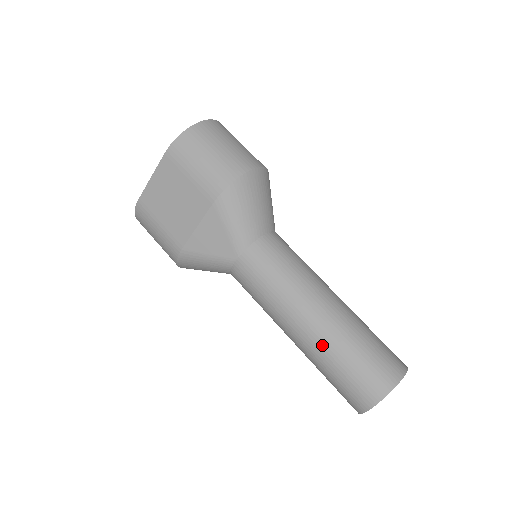
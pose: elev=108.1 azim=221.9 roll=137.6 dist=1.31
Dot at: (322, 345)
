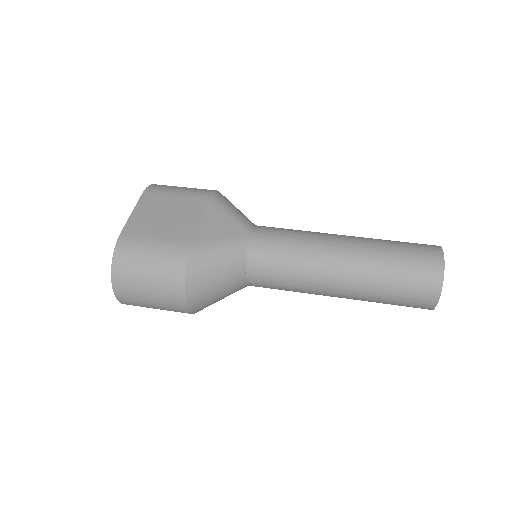
Dot at: (369, 245)
